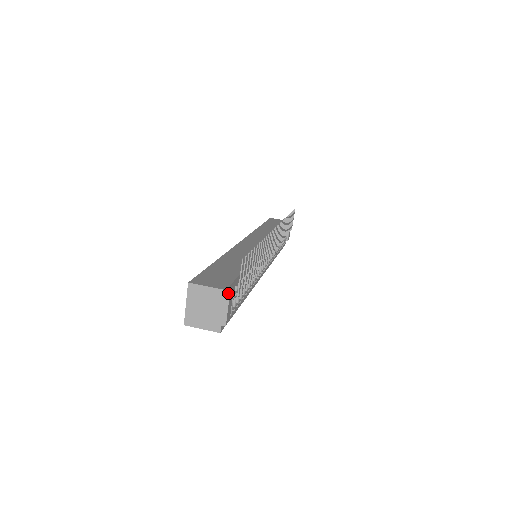
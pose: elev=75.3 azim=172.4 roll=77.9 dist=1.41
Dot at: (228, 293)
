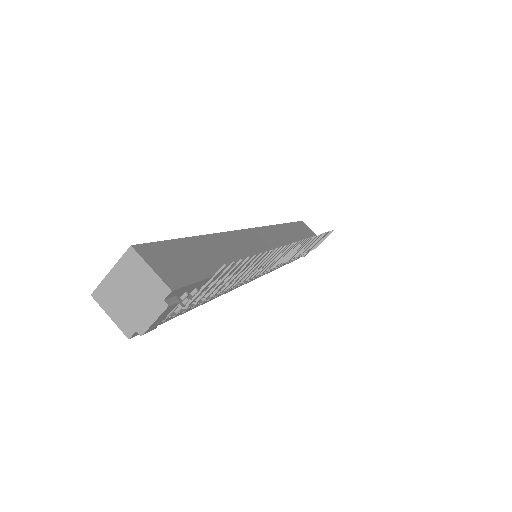
Dot at: (175, 295)
